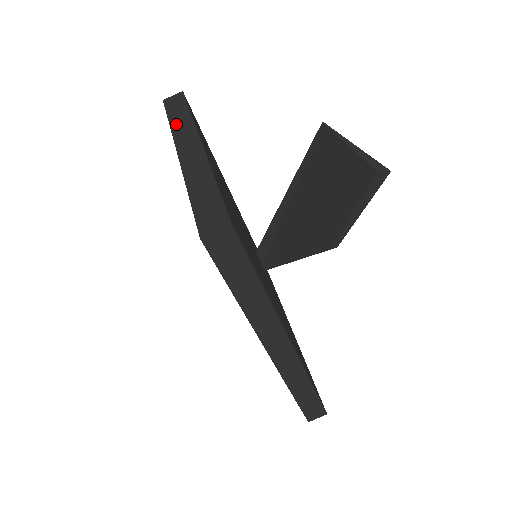
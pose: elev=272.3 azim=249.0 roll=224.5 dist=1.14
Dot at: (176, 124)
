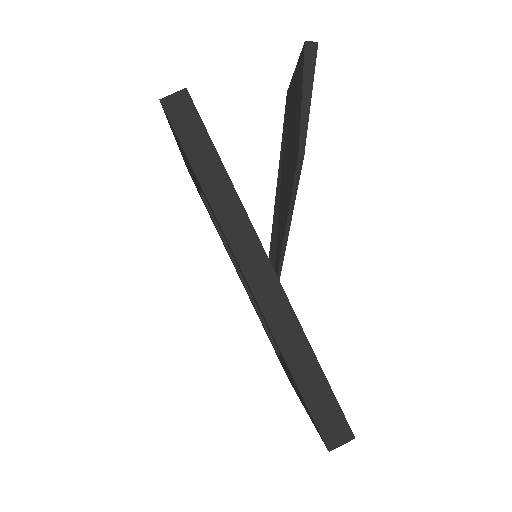
Dot at: occluded
